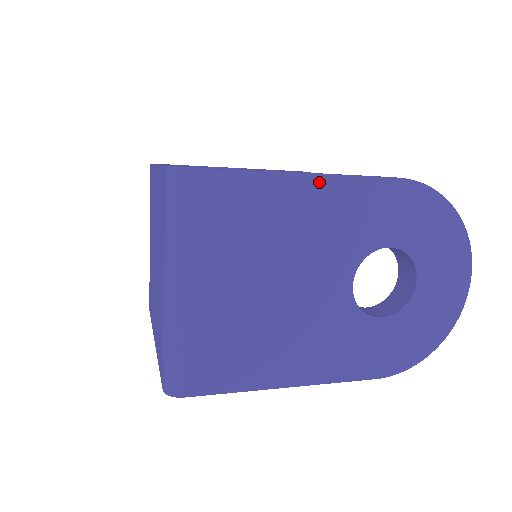
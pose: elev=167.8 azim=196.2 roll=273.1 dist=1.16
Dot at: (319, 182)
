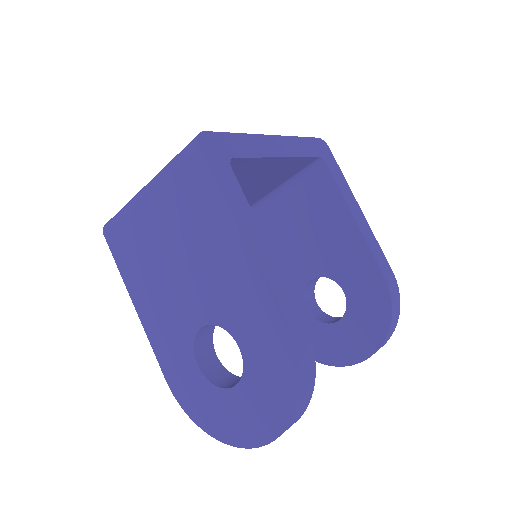
Dot at: (245, 254)
